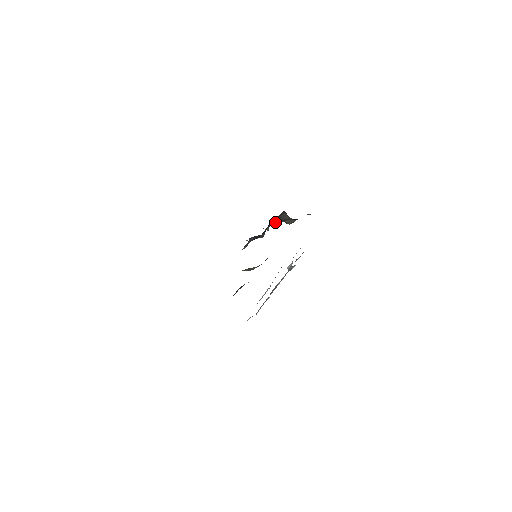
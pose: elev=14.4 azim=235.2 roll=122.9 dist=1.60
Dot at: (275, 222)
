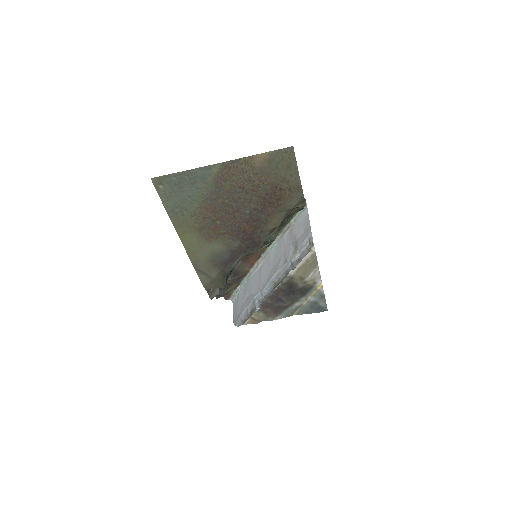
Dot at: occluded
